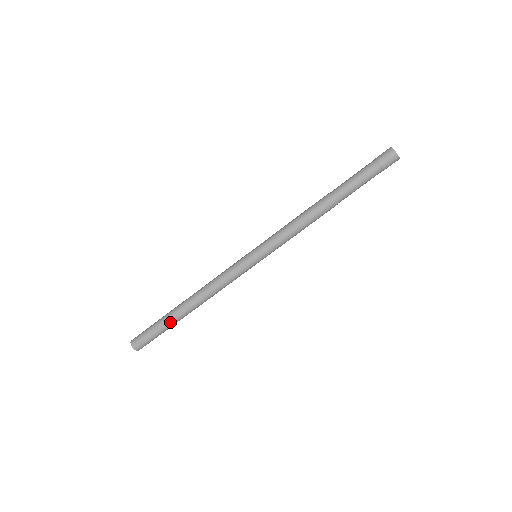
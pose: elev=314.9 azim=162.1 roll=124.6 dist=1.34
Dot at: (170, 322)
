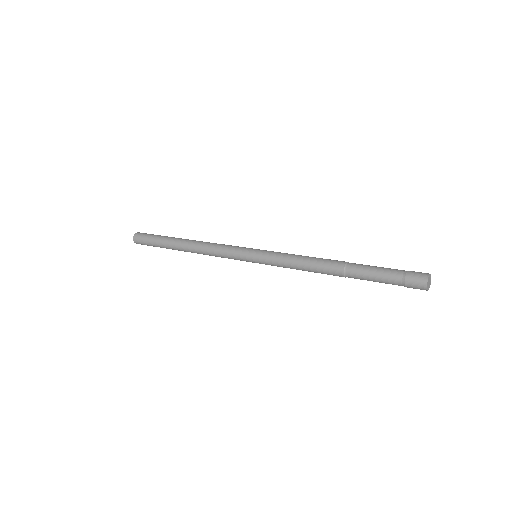
Dot at: occluded
